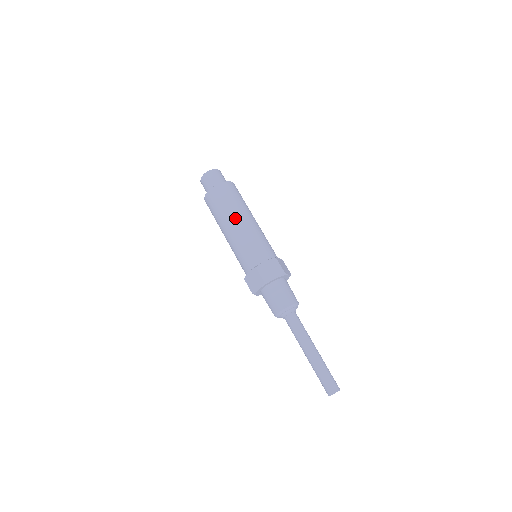
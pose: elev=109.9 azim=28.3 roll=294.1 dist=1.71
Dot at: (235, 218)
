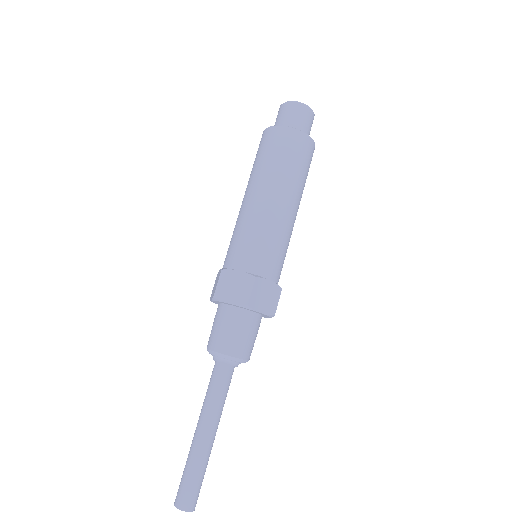
Dot at: (287, 193)
